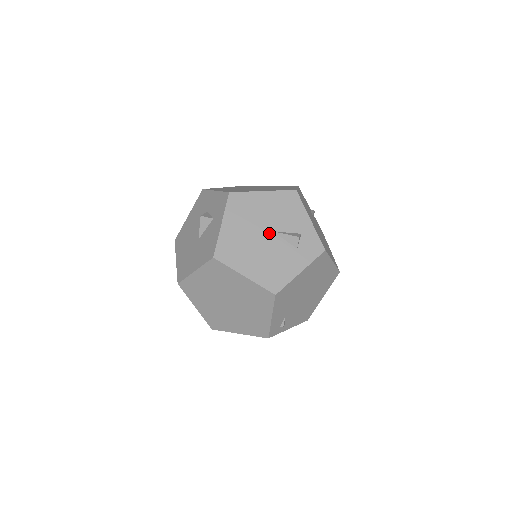
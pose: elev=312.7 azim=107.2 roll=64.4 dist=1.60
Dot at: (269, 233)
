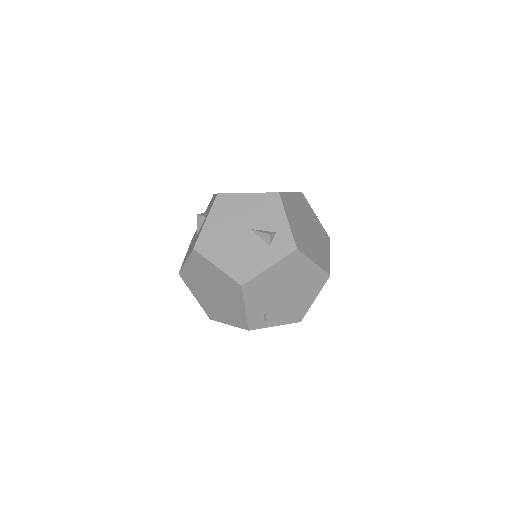
Dot at: (246, 230)
